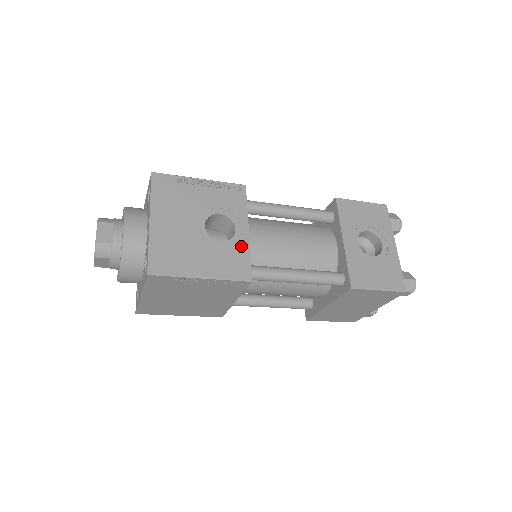
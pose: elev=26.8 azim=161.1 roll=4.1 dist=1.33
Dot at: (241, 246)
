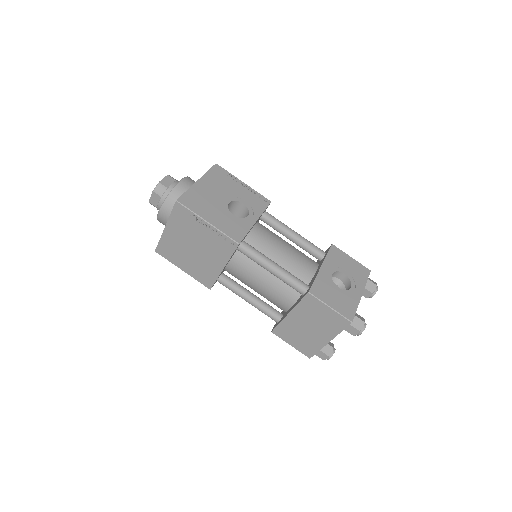
Dot at: (245, 225)
